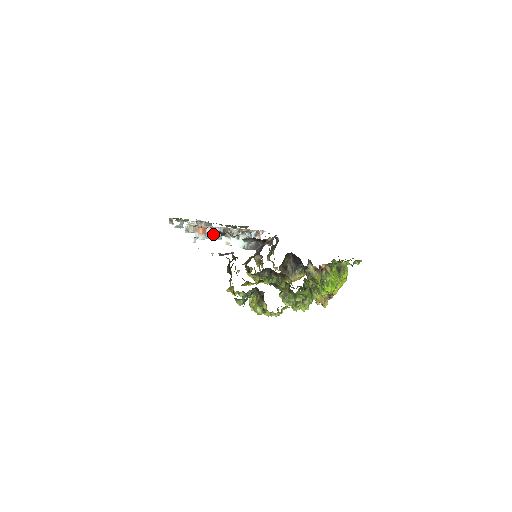
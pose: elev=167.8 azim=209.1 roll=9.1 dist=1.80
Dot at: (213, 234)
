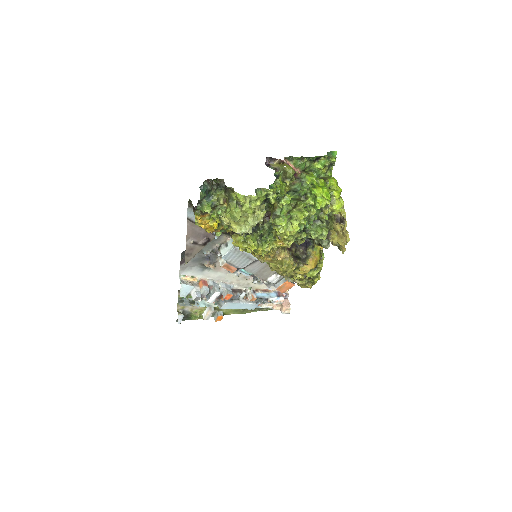
Dot at: (219, 289)
